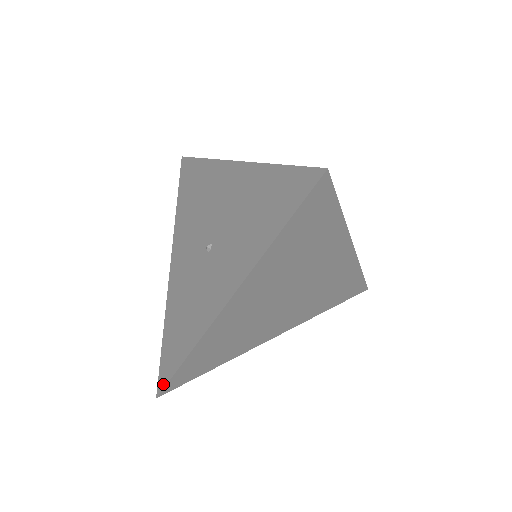
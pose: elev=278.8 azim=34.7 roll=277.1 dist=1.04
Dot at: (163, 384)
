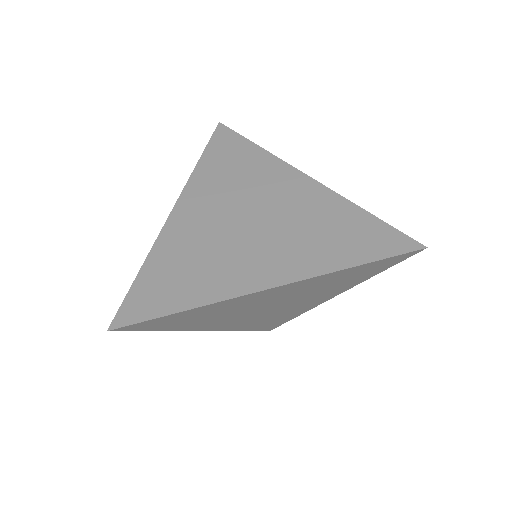
Dot at: (120, 315)
